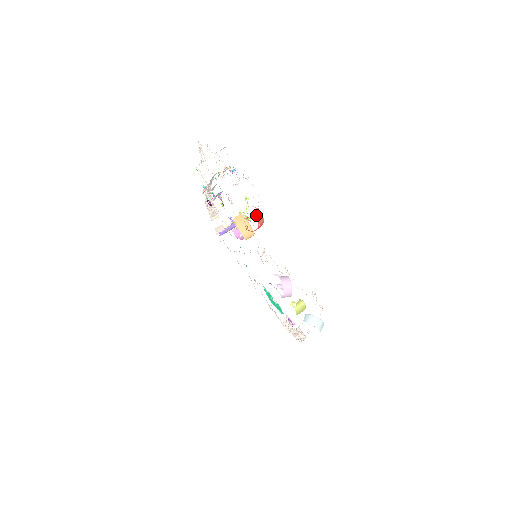
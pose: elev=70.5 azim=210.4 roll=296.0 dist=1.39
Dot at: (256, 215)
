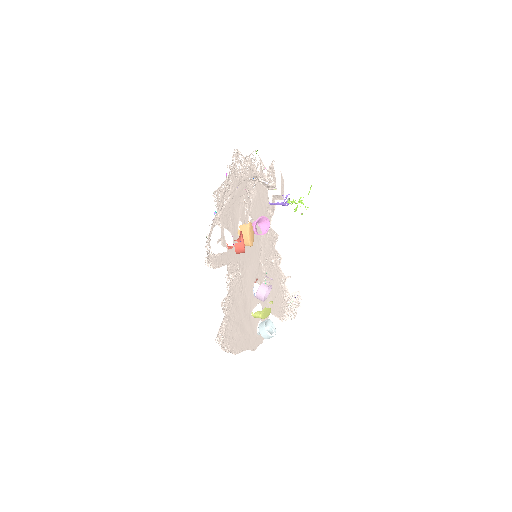
Dot at: occluded
